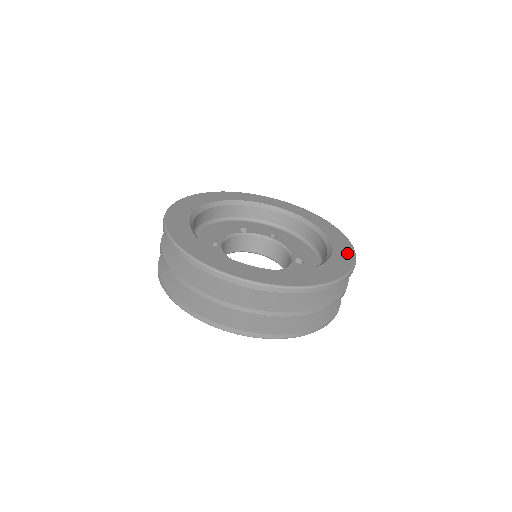
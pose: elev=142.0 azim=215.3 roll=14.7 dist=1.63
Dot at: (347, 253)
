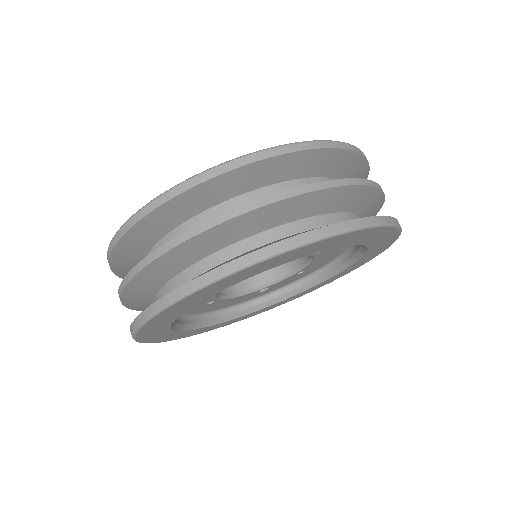
Dot at: occluded
